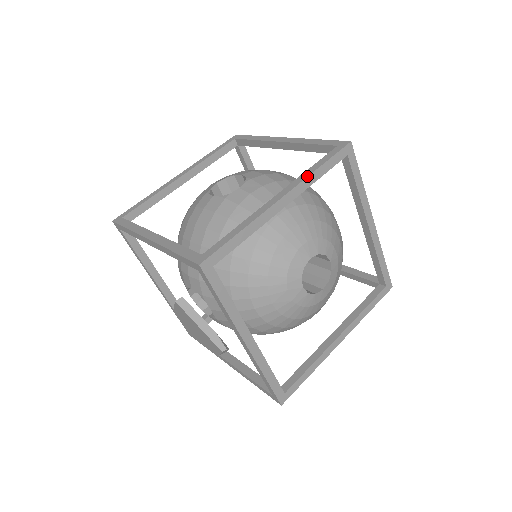
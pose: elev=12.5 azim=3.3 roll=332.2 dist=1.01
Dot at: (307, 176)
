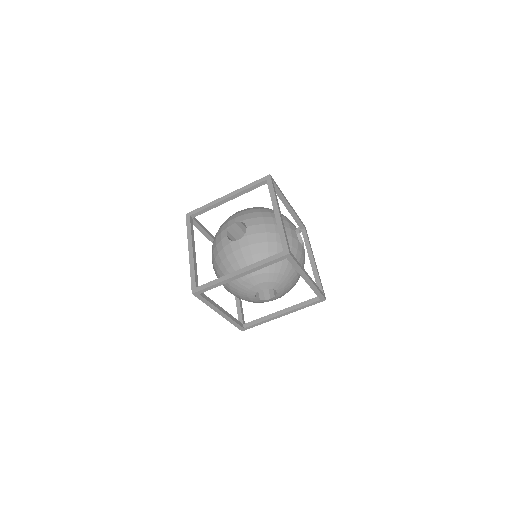
Dot at: (256, 267)
